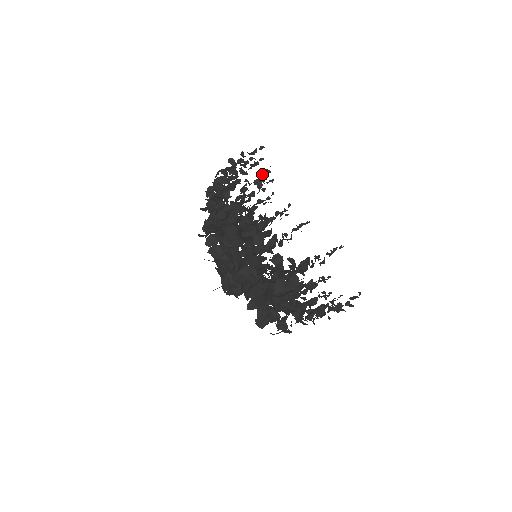
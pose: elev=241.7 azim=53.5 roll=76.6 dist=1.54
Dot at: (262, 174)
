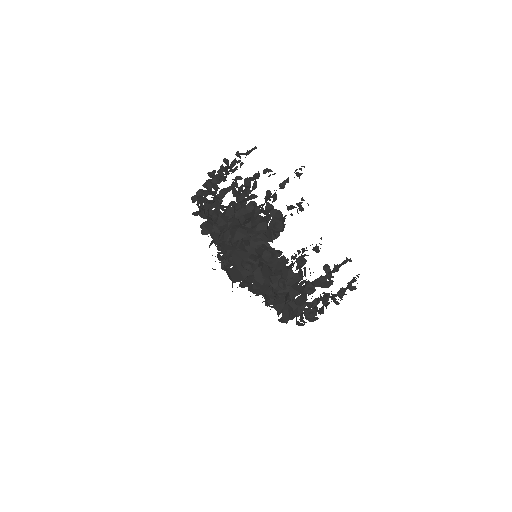
Dot at: (235, 181)
